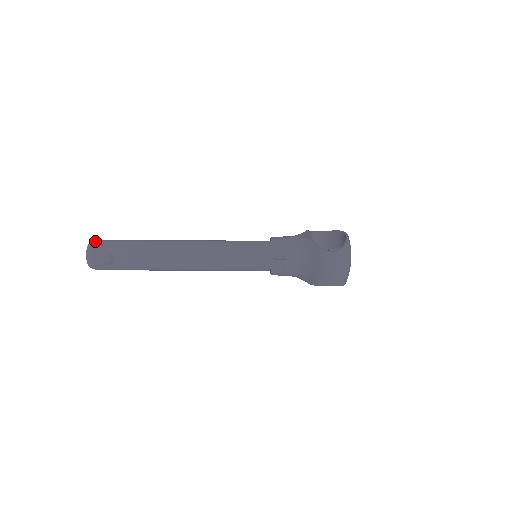
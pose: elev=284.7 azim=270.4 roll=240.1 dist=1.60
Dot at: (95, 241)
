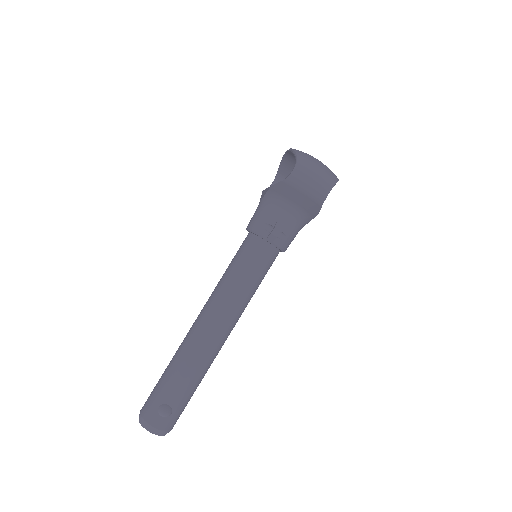
Dot at: (140, 412)
